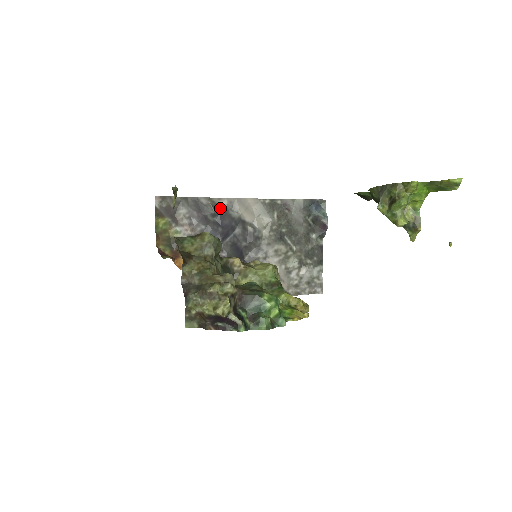
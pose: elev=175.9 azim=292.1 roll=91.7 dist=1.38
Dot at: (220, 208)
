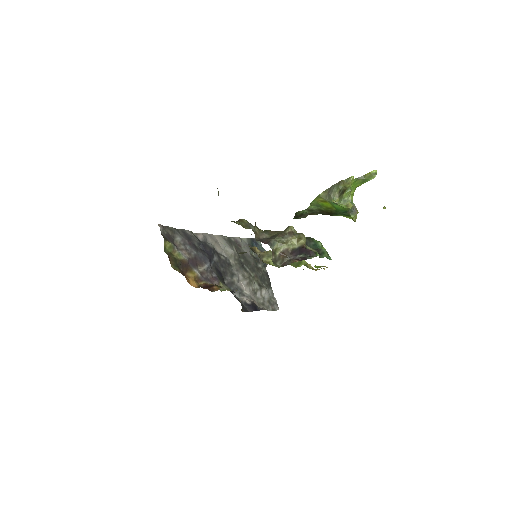
Dot at: (200, 240)
